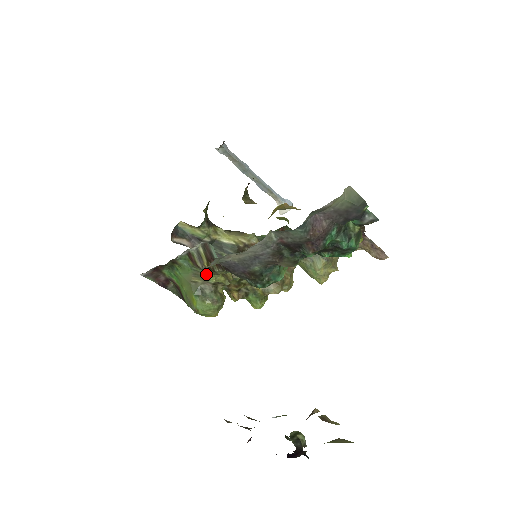
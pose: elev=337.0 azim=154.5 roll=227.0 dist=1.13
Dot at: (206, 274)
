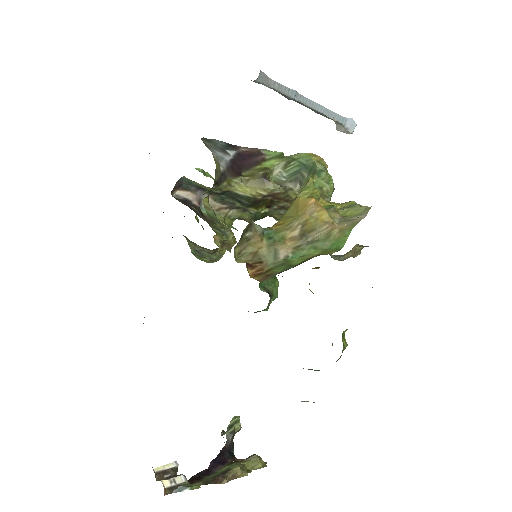
Dot at: occluded
